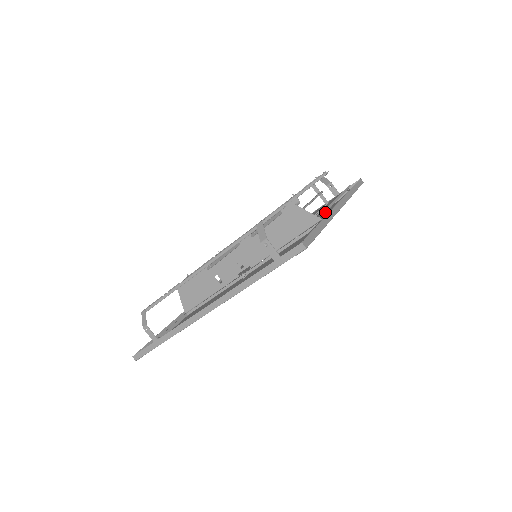
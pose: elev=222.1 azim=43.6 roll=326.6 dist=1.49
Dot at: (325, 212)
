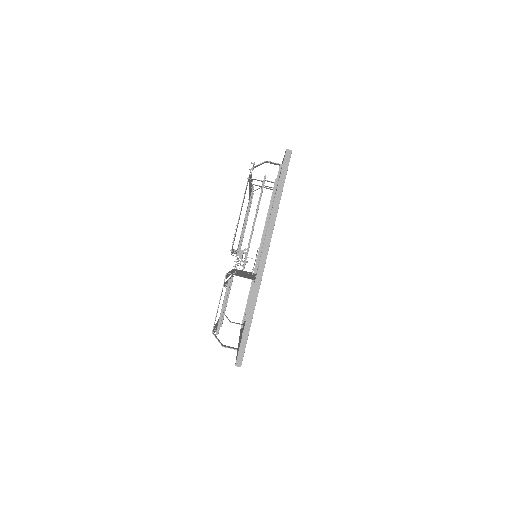
Dot at: (257, 269)
